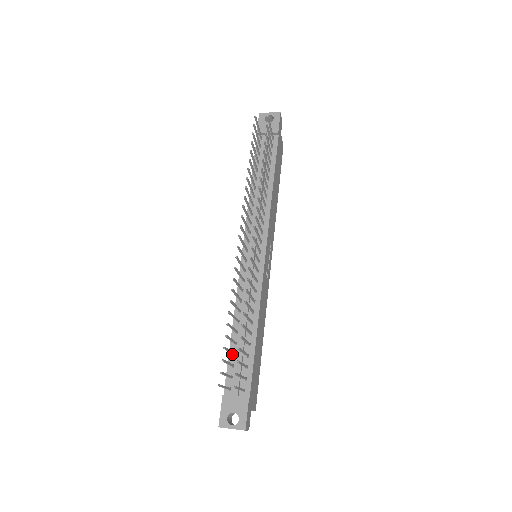
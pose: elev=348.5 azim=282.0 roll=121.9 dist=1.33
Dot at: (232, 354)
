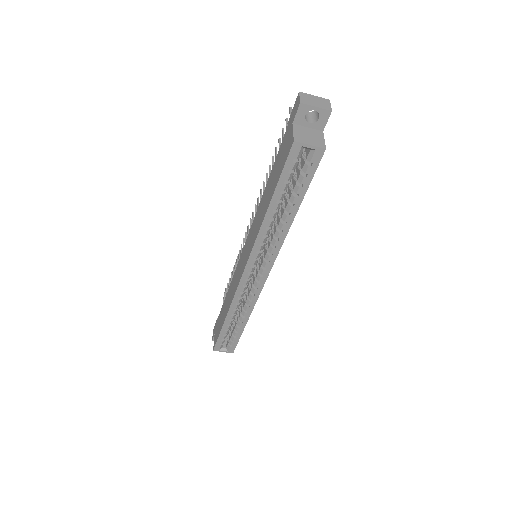
Dot at: occluded
